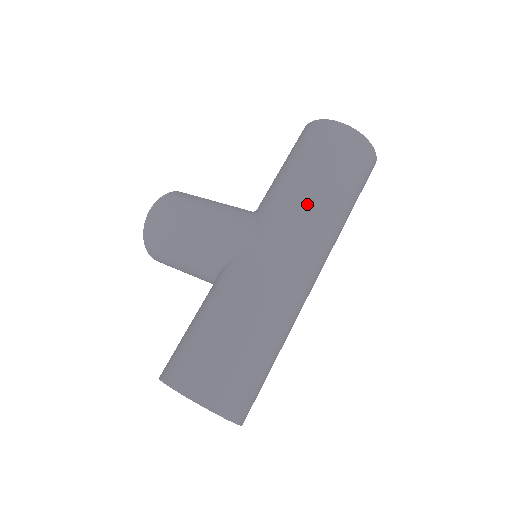
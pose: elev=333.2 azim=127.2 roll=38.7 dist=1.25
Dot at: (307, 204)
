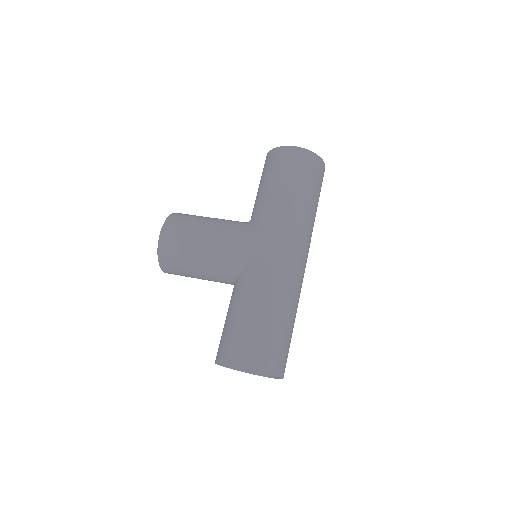
Dot at: (295, 214)
